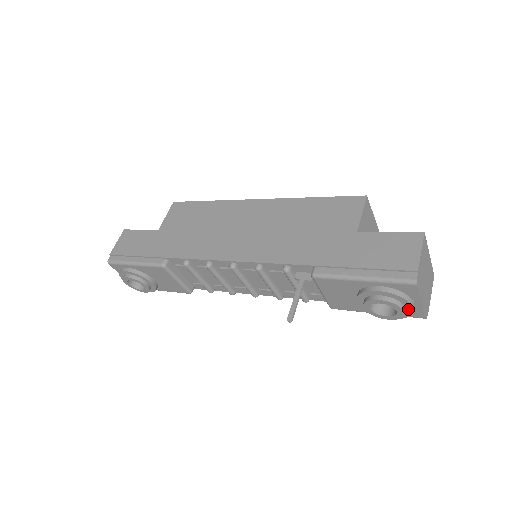
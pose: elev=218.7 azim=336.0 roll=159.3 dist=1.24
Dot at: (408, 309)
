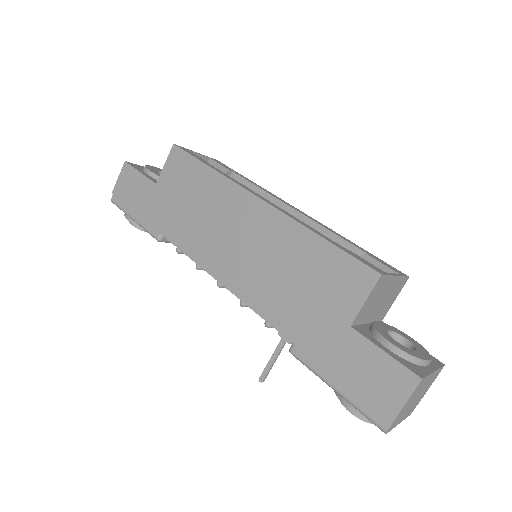
Dot at: occluded
